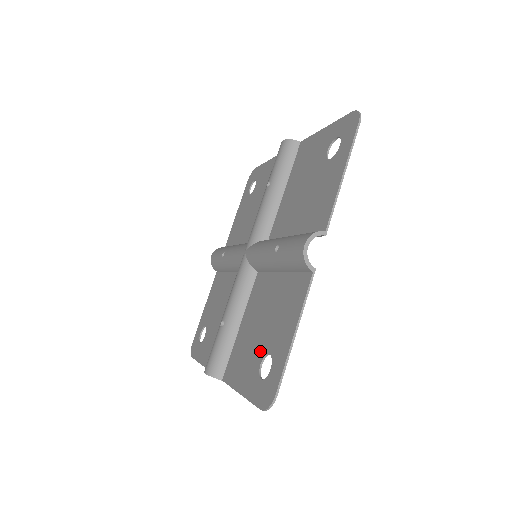
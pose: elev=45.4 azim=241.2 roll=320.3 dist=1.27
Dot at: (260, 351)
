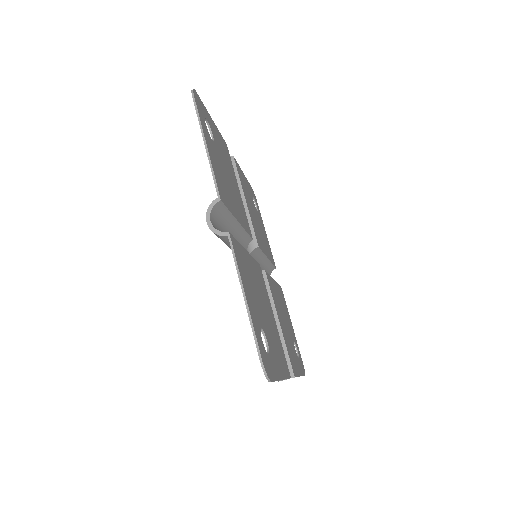
Dot at: occluded
